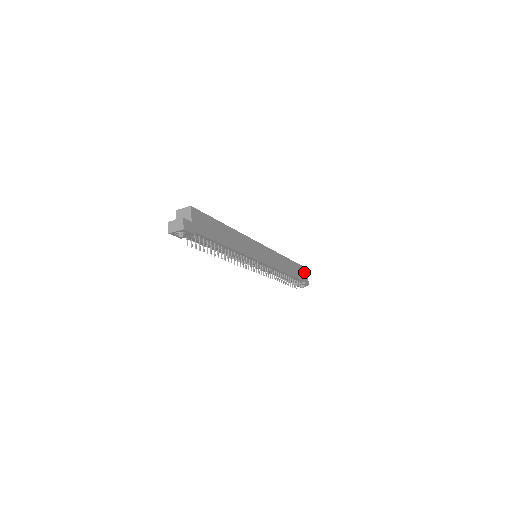
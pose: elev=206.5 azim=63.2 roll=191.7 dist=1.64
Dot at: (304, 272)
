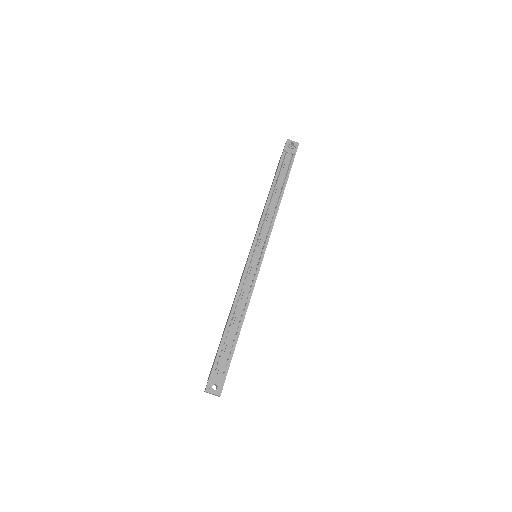
Dot at: occluded
